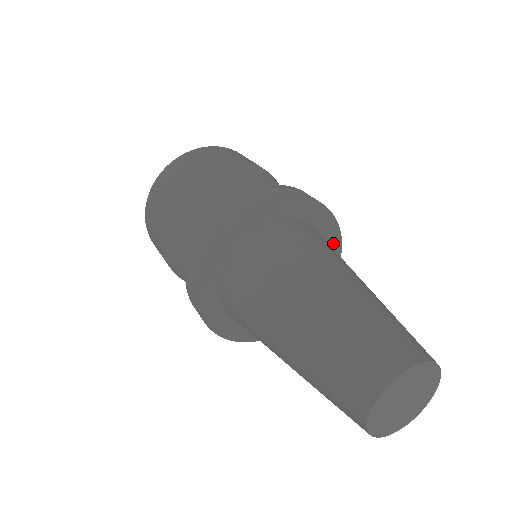
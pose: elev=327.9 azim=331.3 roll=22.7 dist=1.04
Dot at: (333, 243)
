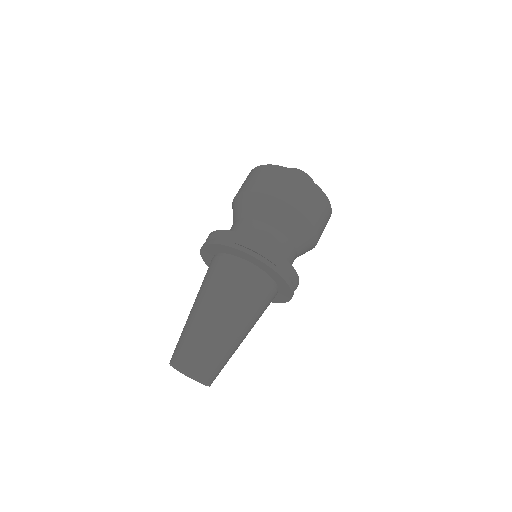
Dot at: (286, 293)
